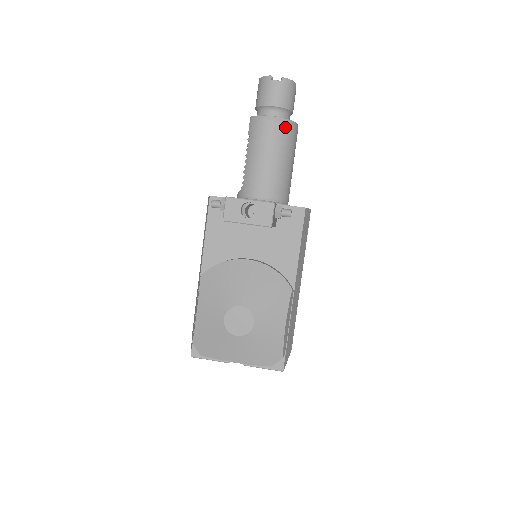
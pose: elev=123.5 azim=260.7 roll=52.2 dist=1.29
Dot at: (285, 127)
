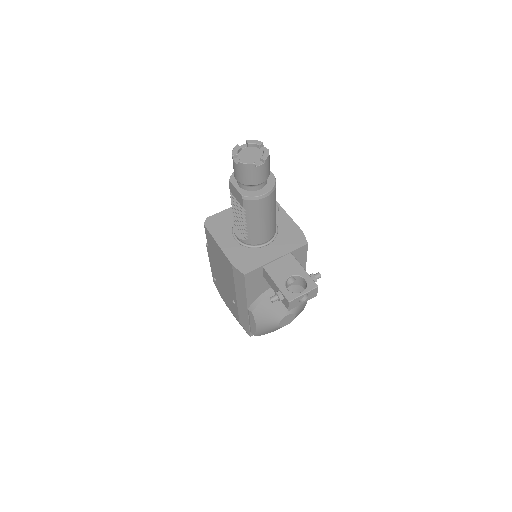
Dot at: (274, 193)
